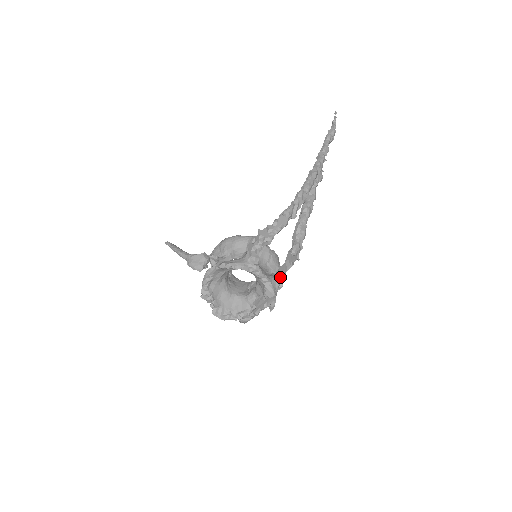
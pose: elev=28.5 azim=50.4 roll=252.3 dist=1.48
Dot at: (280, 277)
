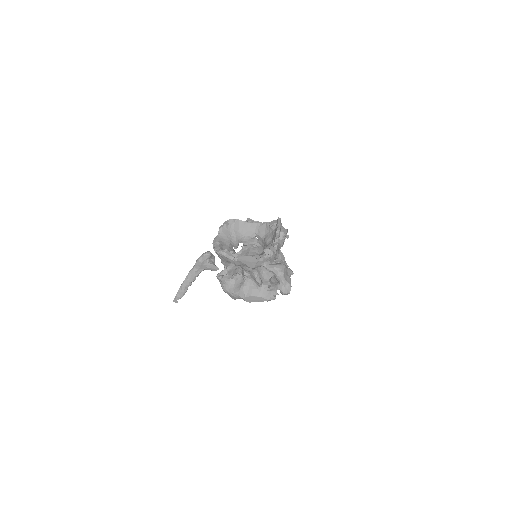
Dot at: occluded
